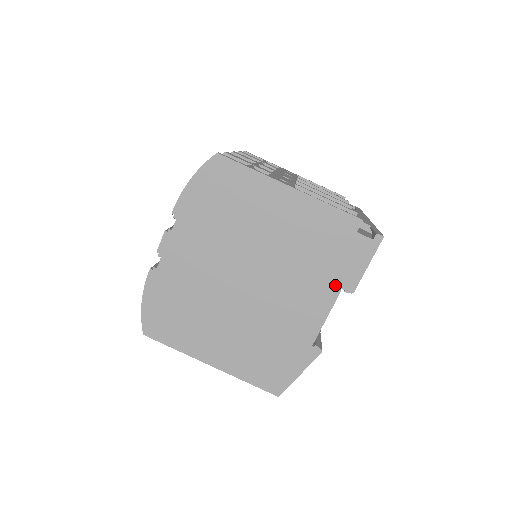
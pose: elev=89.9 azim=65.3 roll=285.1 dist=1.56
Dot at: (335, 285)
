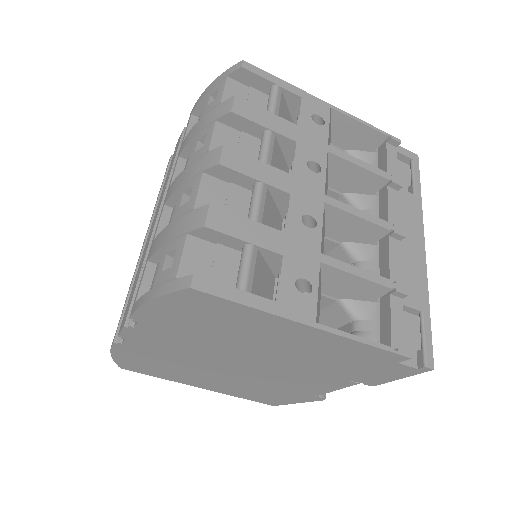
Dot at: (353, 380)
